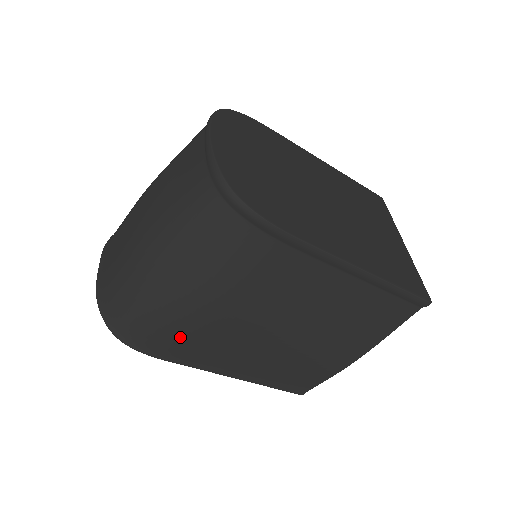
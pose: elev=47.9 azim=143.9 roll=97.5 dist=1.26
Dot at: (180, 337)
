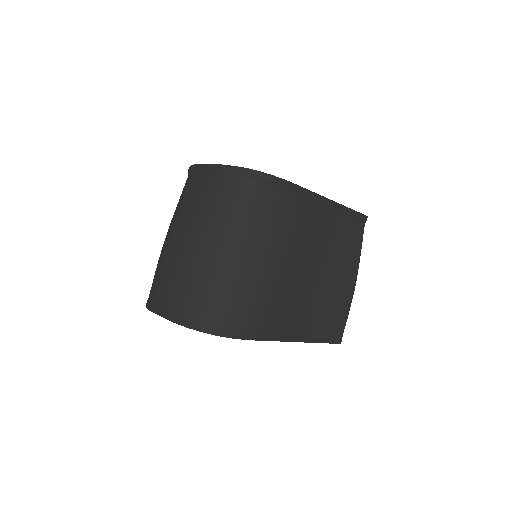
Dot at: (262, 305)
